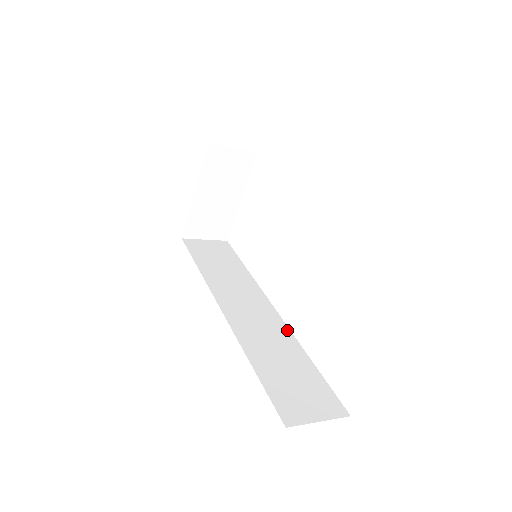
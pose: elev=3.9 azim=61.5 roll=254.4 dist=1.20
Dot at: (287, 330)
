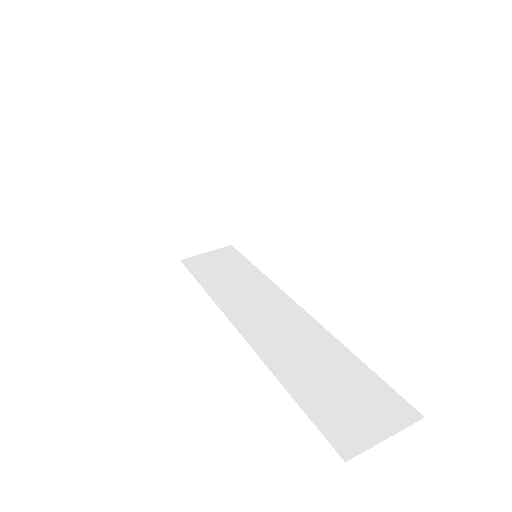
Dot at: (320, 329)
